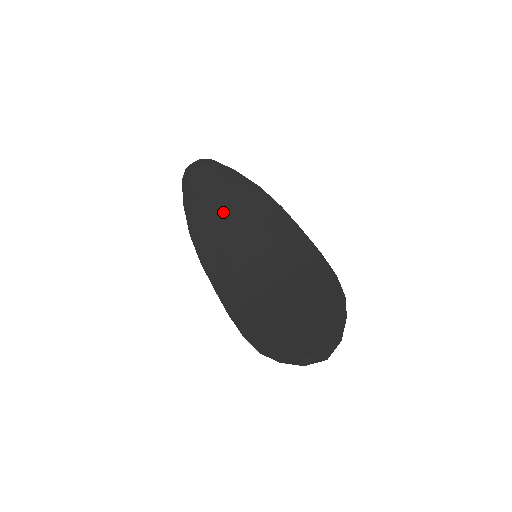
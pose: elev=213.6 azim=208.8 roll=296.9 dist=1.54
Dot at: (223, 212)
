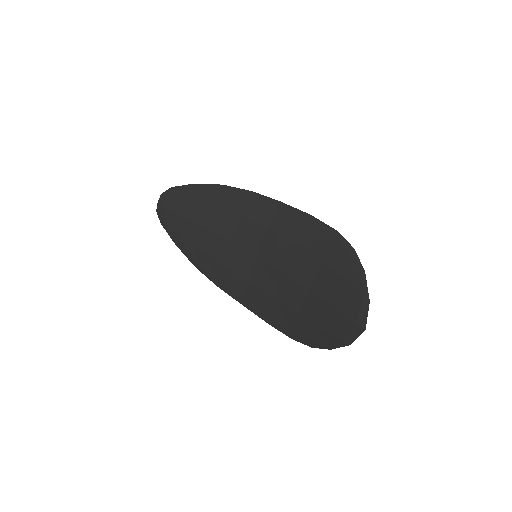
Dot at: (207, 231)
